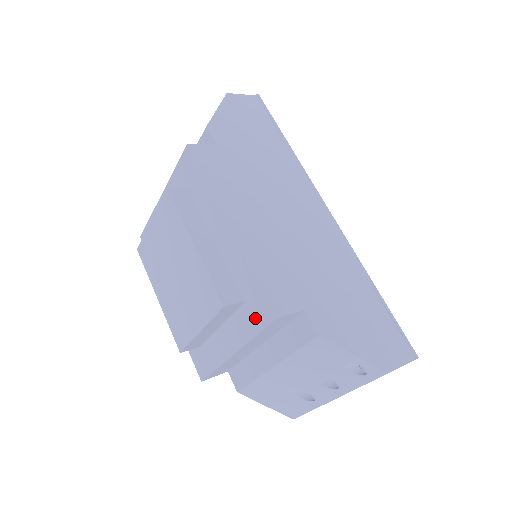
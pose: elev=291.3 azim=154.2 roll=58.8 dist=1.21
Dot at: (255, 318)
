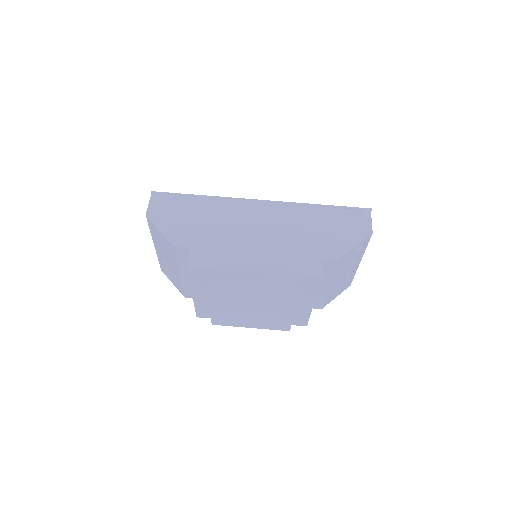
Dot at: (310, 286)
